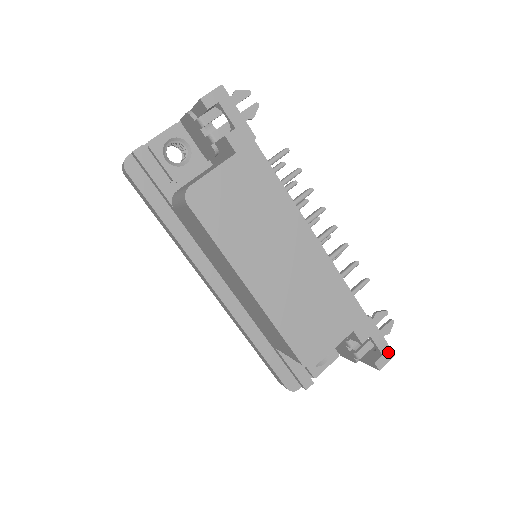
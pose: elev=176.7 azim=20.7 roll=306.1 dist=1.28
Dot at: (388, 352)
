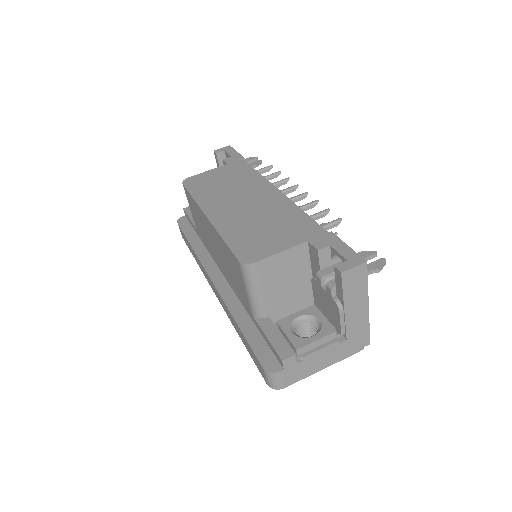
Dot at: (356, 259)
